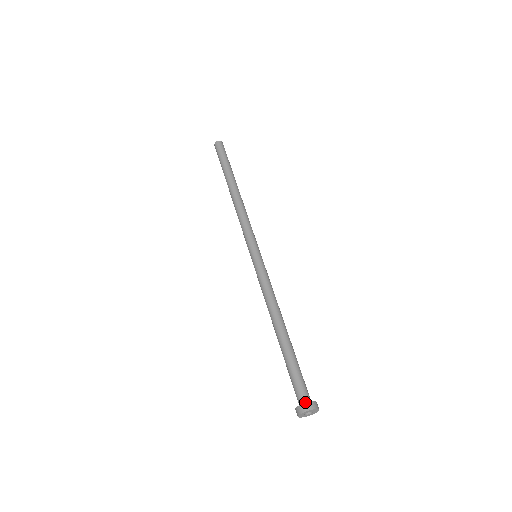
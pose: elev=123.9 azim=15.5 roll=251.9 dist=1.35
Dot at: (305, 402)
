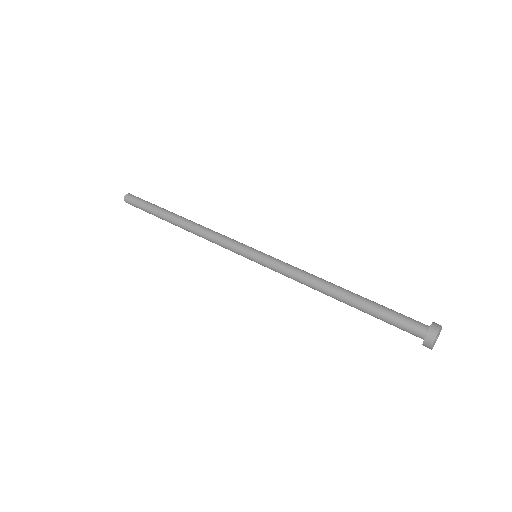
Dot at: (428, 326)
